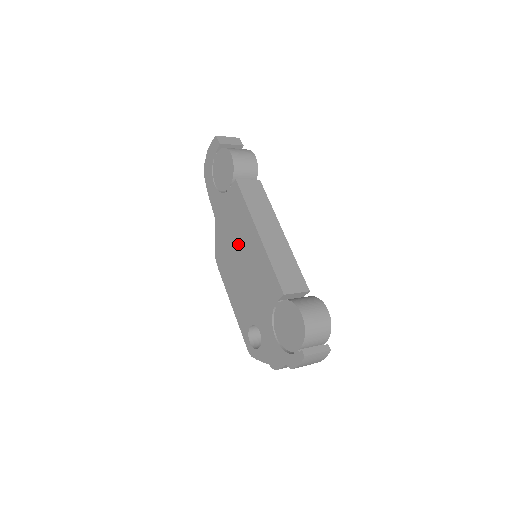
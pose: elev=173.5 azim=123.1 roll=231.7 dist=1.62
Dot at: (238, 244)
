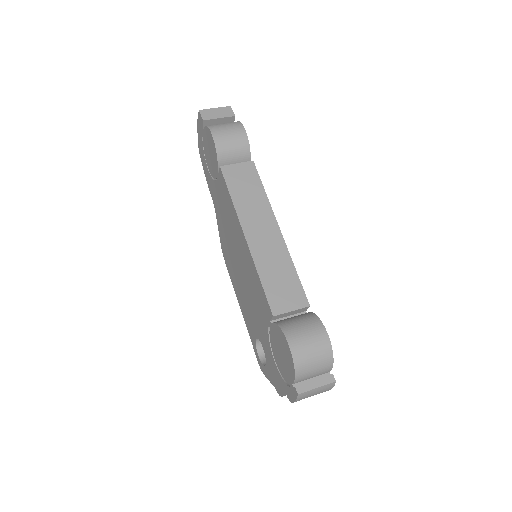
Dot at: (233, 244)
